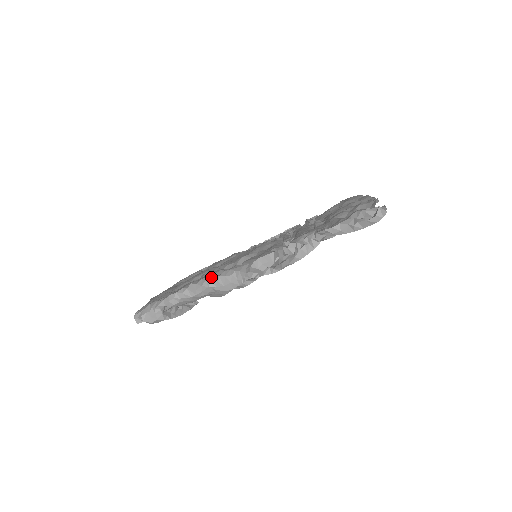
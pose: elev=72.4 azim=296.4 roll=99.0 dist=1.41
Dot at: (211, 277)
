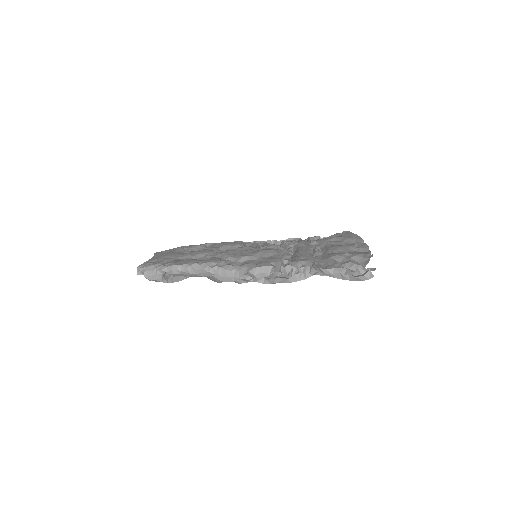
Dot at: (213, 264)
